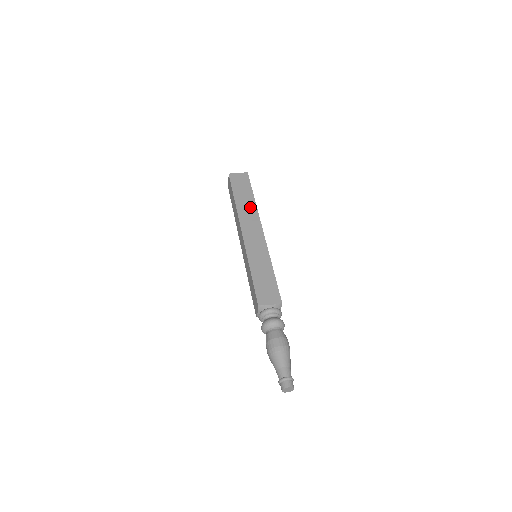
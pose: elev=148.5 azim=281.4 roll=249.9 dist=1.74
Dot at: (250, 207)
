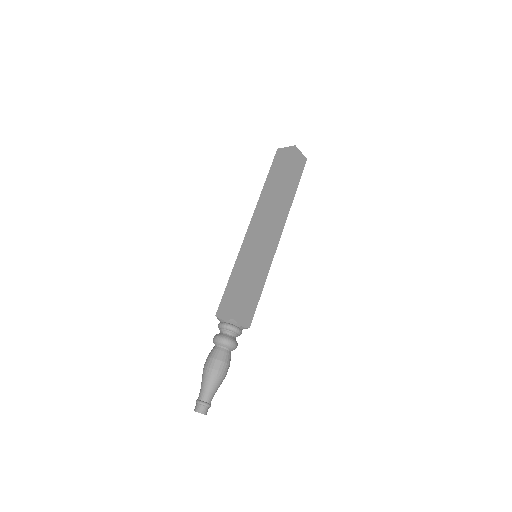
Dot at: (272, 195)
